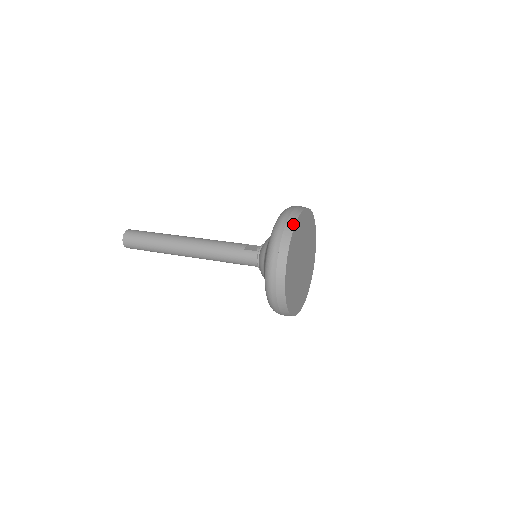
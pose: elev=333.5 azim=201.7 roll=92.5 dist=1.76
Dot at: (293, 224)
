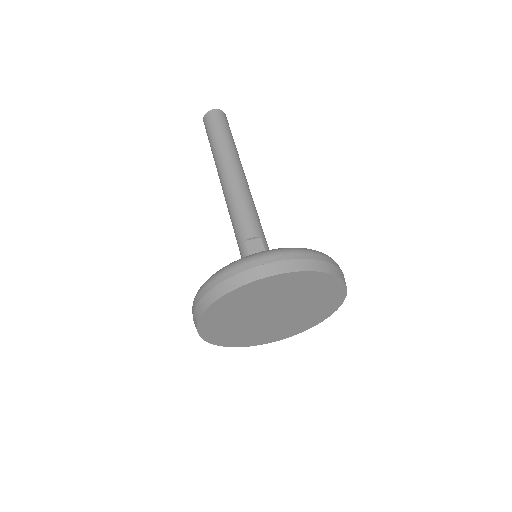
Dot at: (238, 284)
